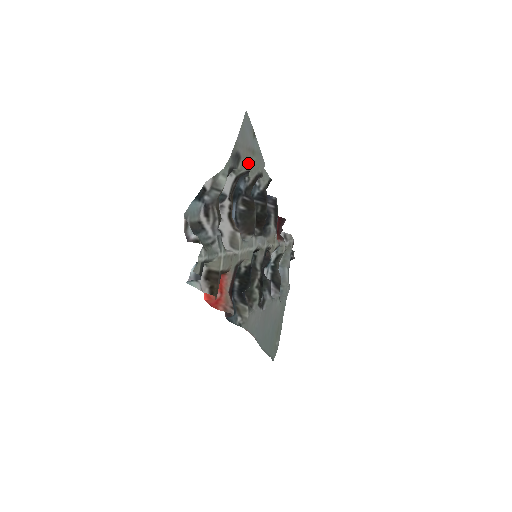
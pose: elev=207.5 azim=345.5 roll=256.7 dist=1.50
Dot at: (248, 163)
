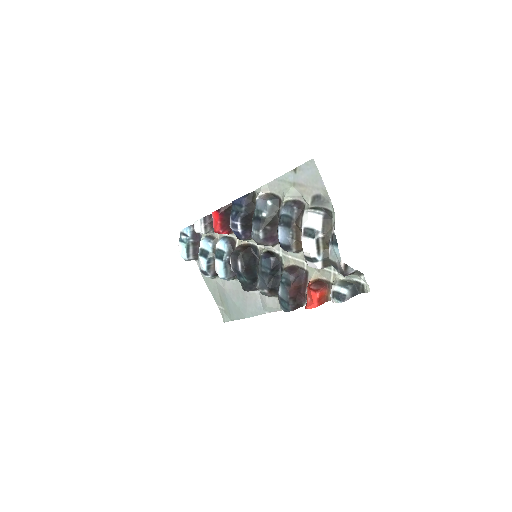
Dot at: (297, 195)
